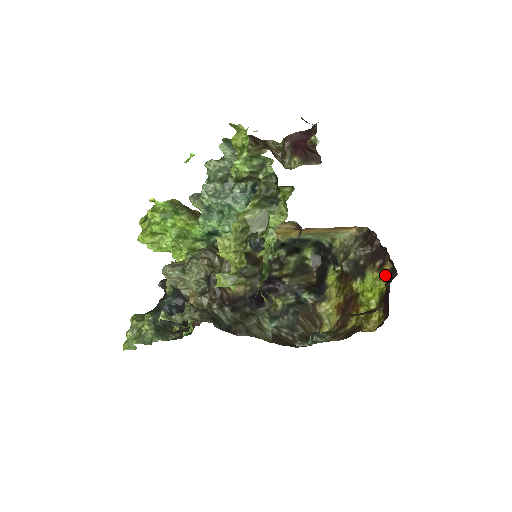
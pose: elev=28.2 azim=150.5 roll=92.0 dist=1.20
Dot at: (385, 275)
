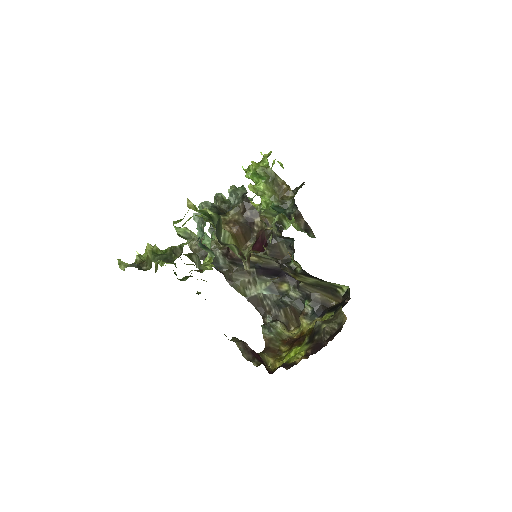
Dot at: occluded
